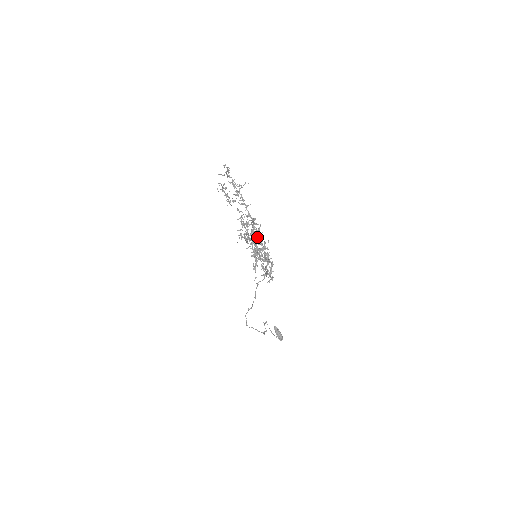
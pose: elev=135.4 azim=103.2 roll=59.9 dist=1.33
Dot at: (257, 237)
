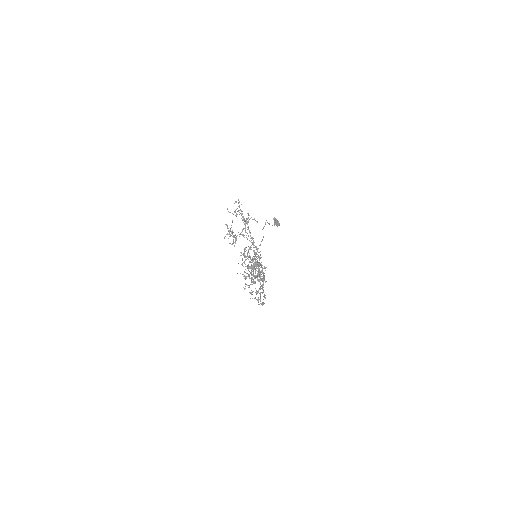
Dot at: (257, 262)
